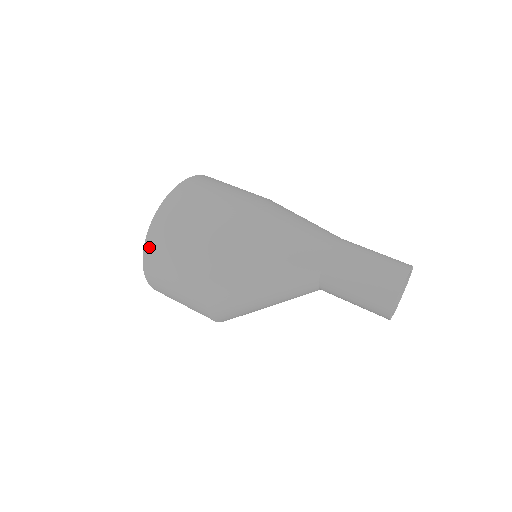
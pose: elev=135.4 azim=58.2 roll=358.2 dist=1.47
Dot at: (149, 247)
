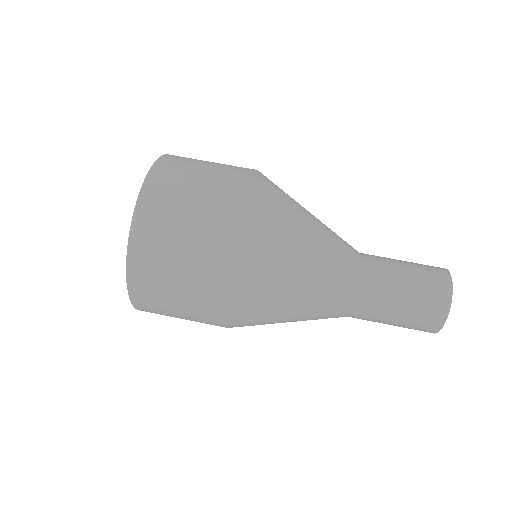
Dot at: (145, 311)
